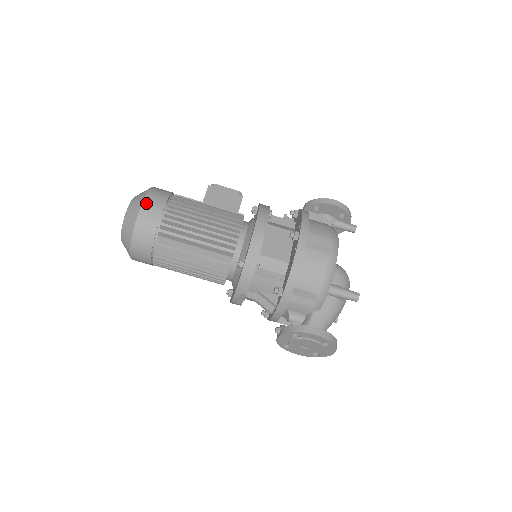
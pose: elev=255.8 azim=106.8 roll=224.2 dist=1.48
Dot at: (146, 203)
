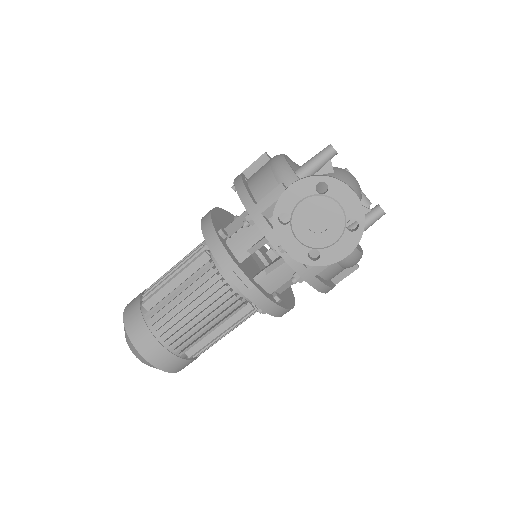
Dot at: (130, 302)
